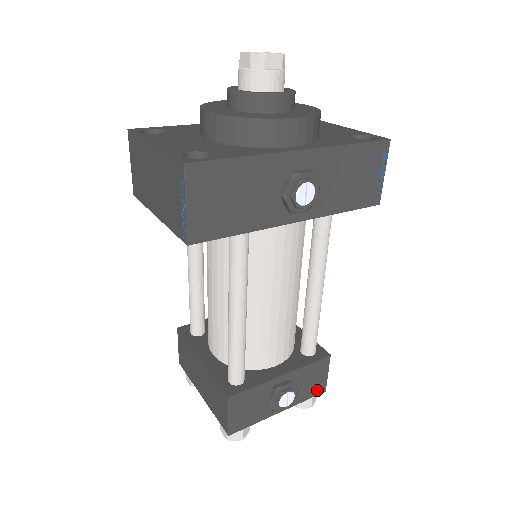
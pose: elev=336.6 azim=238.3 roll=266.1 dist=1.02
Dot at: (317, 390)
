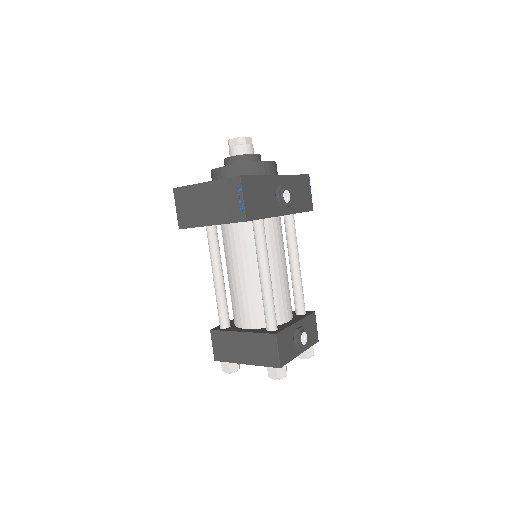
Dot at: (314, 339)
